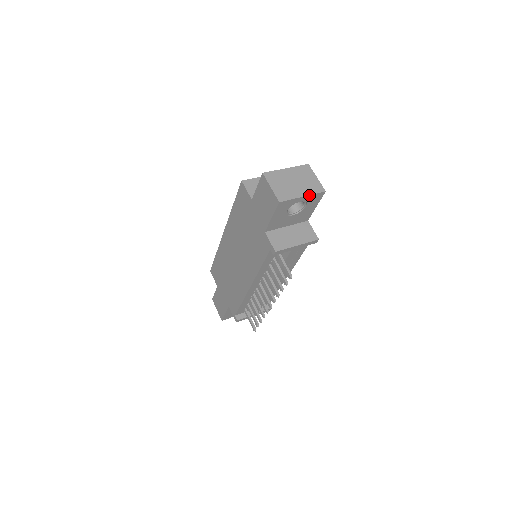
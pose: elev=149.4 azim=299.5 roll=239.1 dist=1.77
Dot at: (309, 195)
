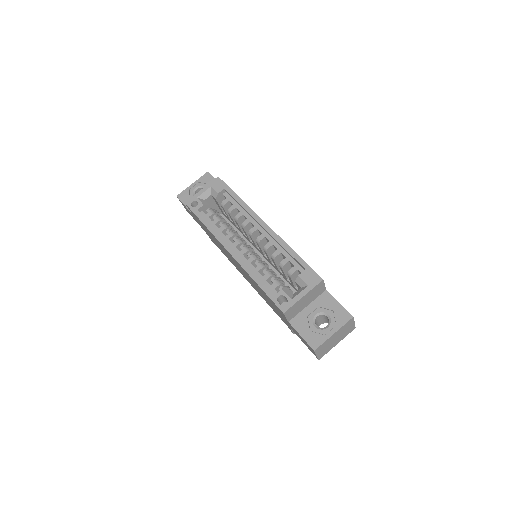
Dot at: (342, 339)
